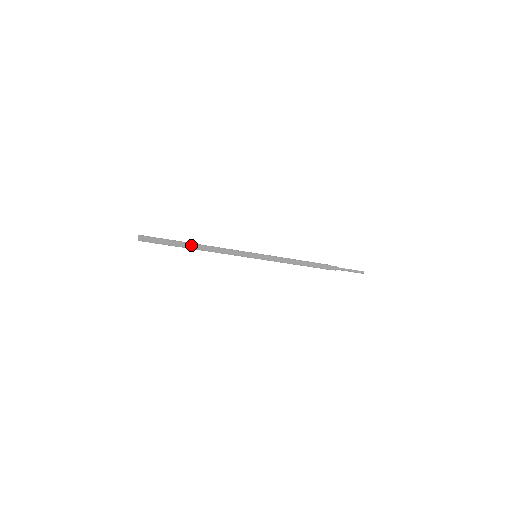
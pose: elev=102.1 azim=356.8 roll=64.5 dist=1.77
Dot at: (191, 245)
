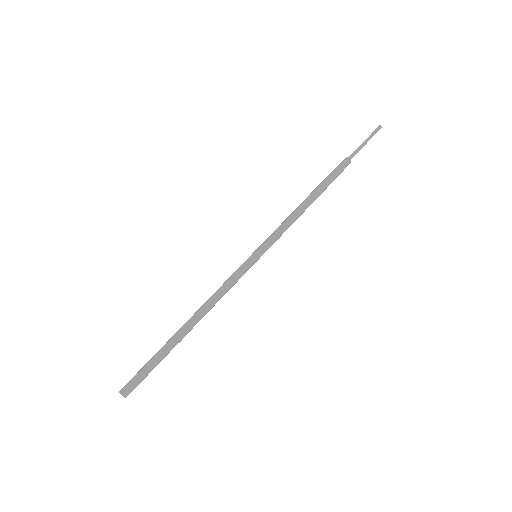
Dot at: (180, 334)
